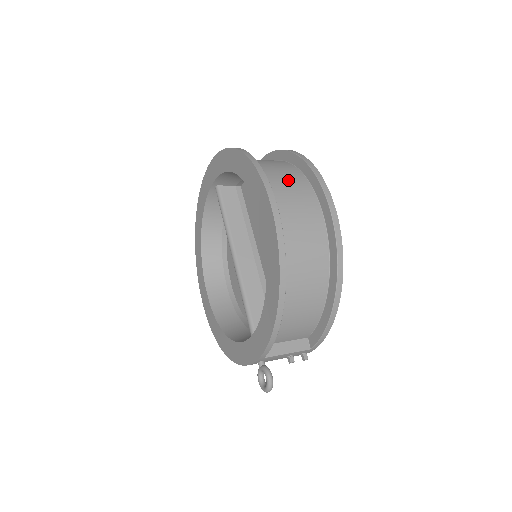
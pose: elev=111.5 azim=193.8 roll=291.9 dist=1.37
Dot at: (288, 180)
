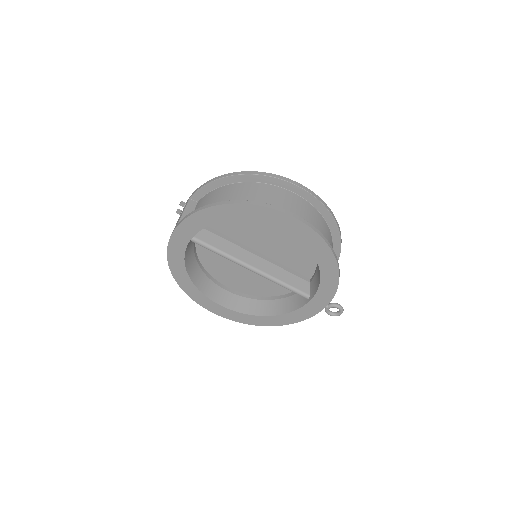
Dot at: (269, 196)
